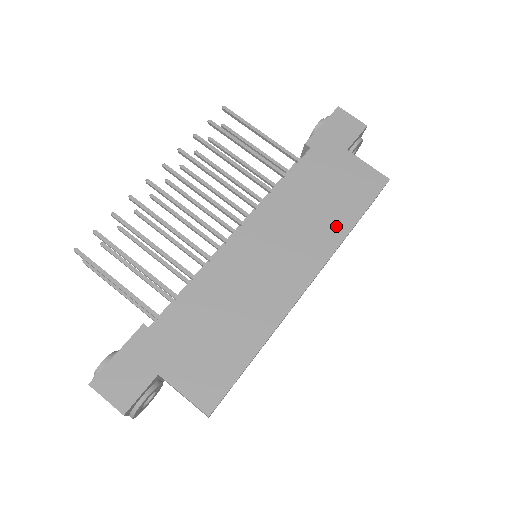
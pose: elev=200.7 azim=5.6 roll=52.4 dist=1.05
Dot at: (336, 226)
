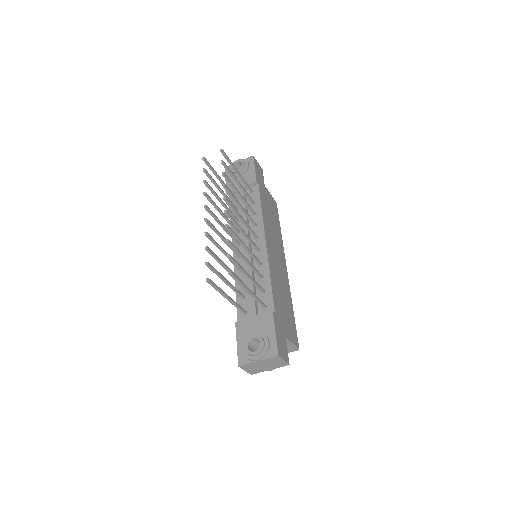
Dot at: (279, 233)
